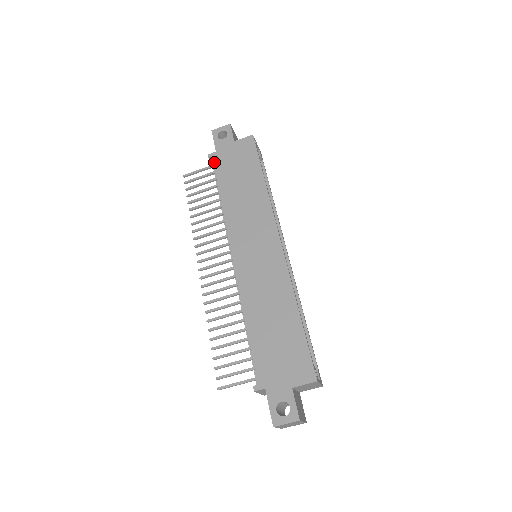
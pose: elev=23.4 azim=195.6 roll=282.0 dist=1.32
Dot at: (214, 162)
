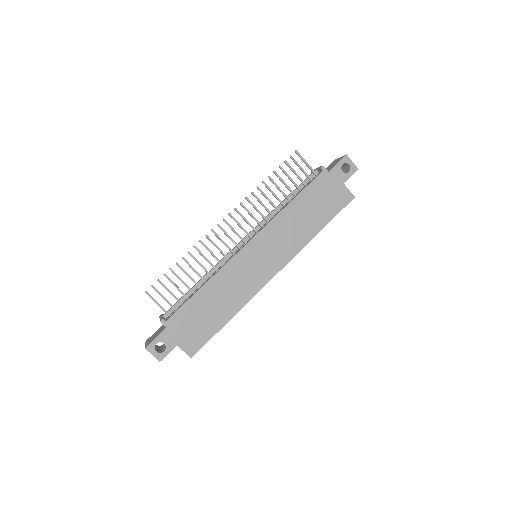
Dot at: (319, 176)
